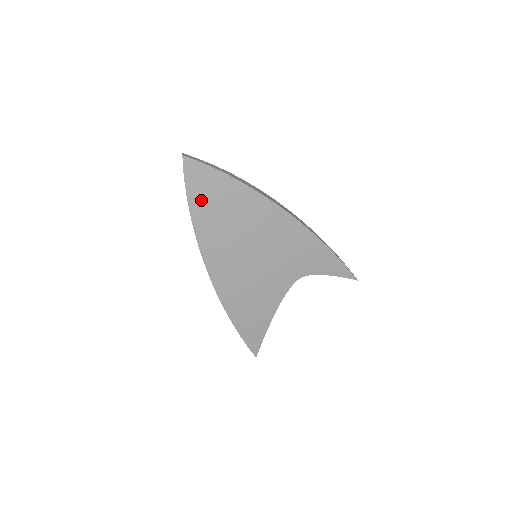
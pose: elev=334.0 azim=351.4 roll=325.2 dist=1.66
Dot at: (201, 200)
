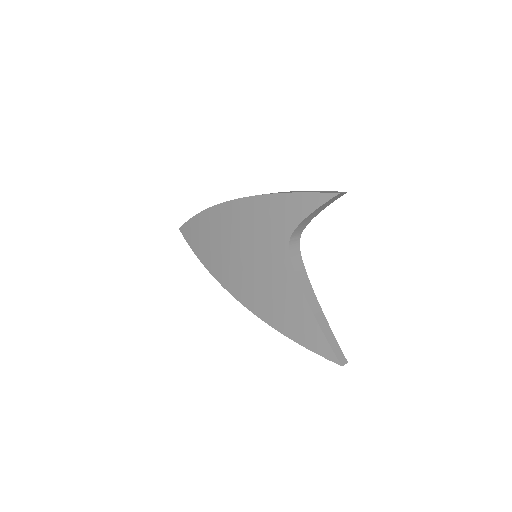
Dot at: (199, 247)
